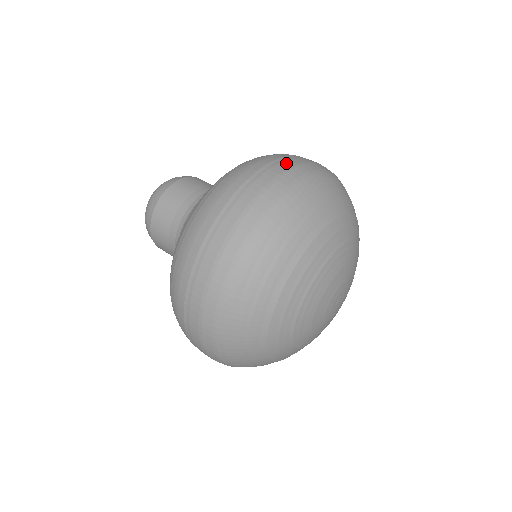
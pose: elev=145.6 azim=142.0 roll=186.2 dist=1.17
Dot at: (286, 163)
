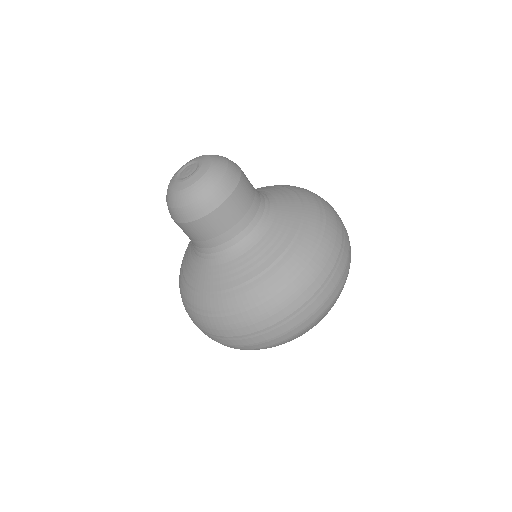
Dot at: occluded
